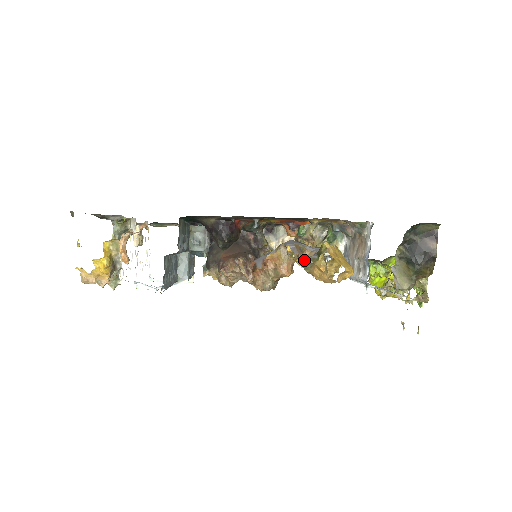
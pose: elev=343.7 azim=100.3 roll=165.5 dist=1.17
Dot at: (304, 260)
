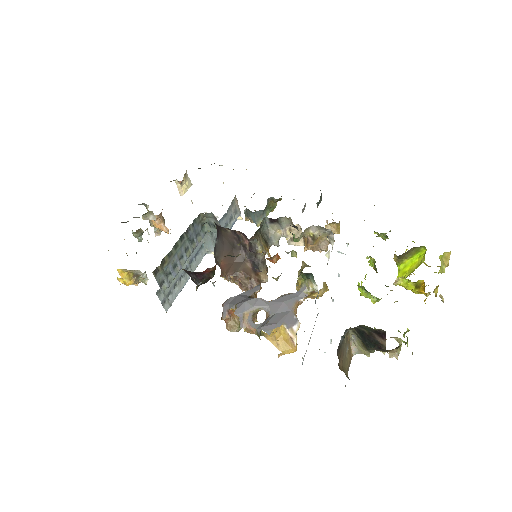
Dot at: (251, 332)
